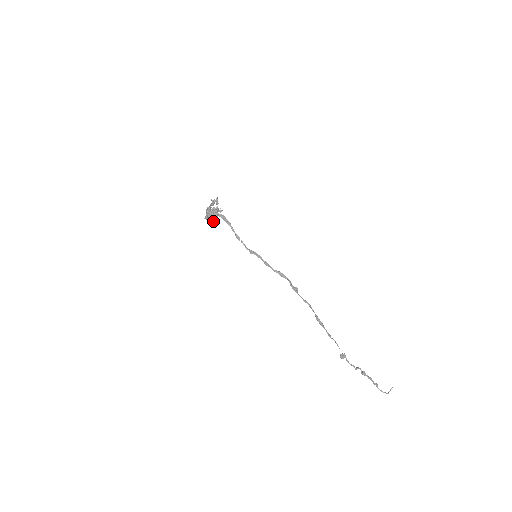
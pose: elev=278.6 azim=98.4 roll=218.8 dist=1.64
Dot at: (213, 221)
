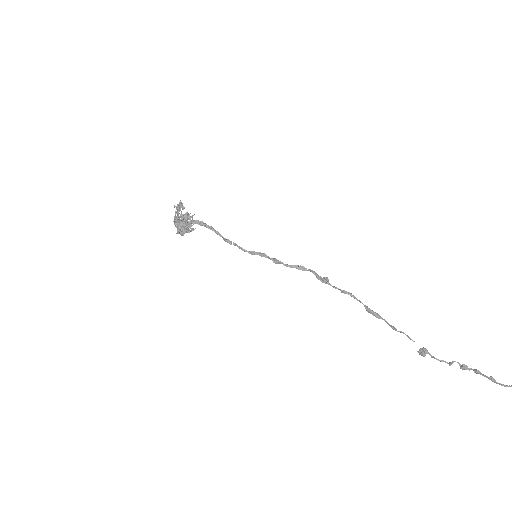
Dot at: (189, 232)
